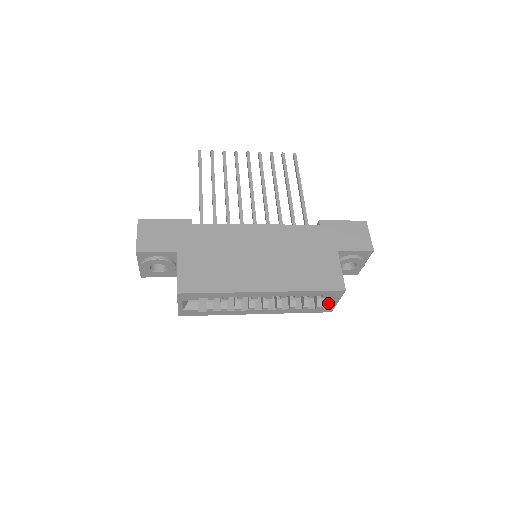
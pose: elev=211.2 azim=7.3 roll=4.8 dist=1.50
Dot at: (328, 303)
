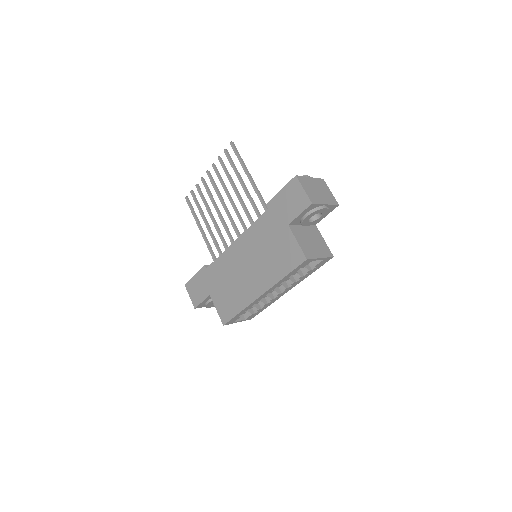
Dot at: occluded
